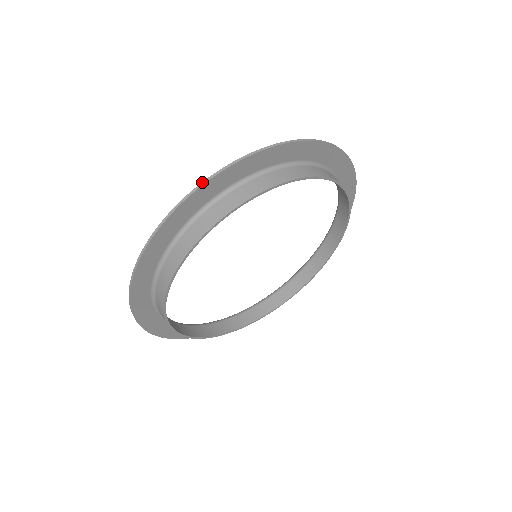
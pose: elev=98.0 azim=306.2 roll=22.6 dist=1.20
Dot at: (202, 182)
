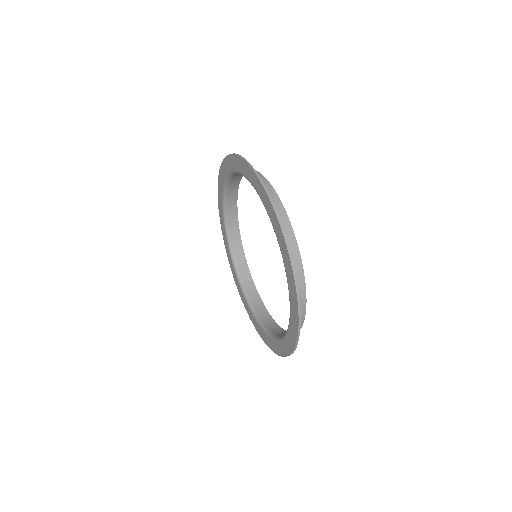
Dot at: (298, 332)
